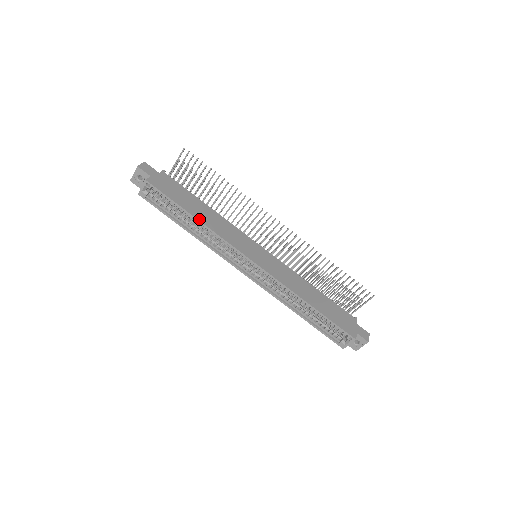
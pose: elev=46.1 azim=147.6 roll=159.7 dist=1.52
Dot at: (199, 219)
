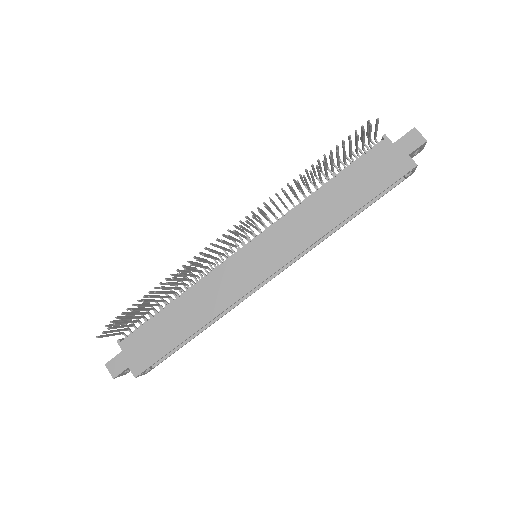
Dot at: (197, 329)
